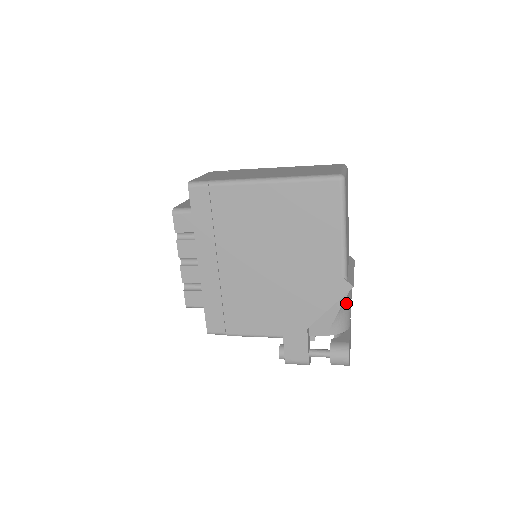
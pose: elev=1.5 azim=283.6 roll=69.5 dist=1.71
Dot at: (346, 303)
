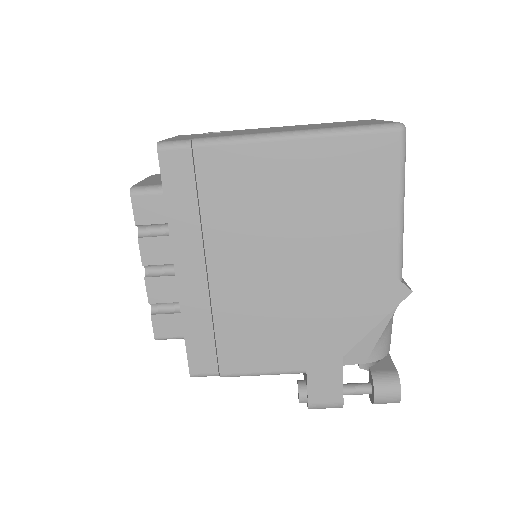
Dot at: occluded
